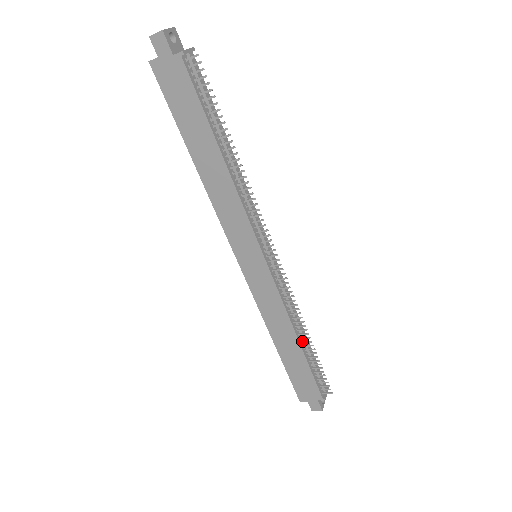
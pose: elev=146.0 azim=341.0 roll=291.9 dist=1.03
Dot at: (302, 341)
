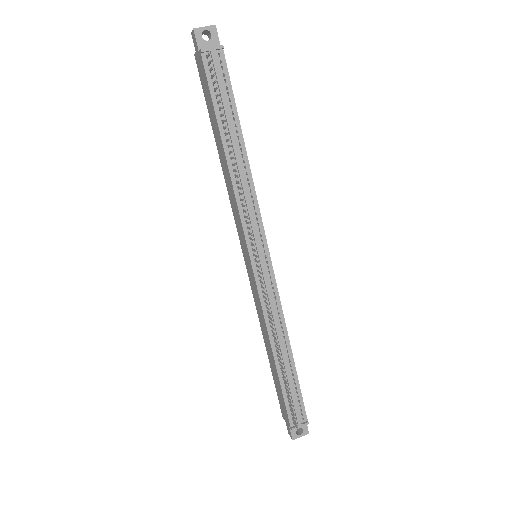
Dot at: (279, 359)
